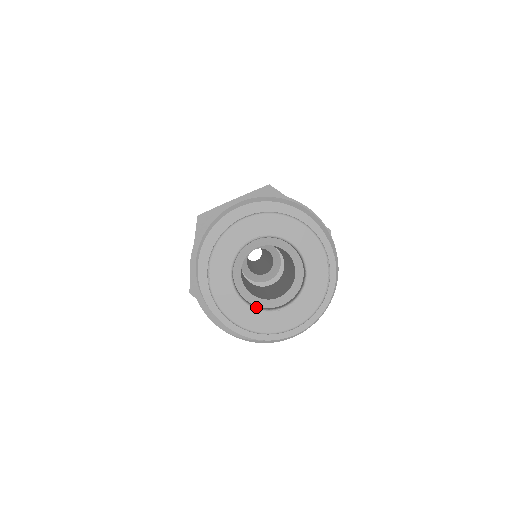
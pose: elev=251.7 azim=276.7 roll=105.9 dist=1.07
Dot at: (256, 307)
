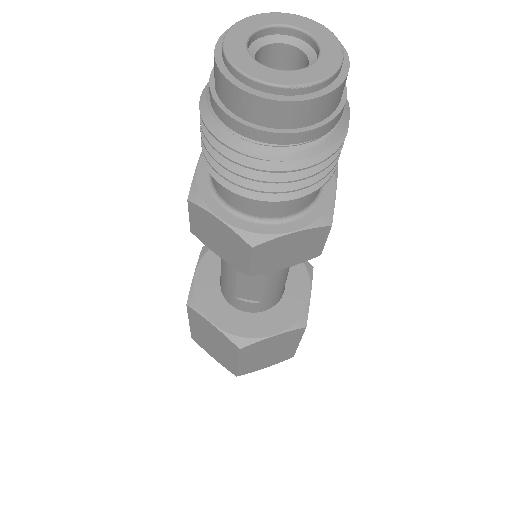
Dot at: (269, 68)
